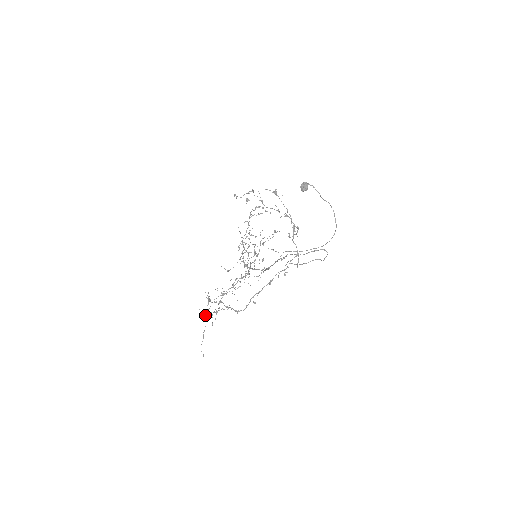
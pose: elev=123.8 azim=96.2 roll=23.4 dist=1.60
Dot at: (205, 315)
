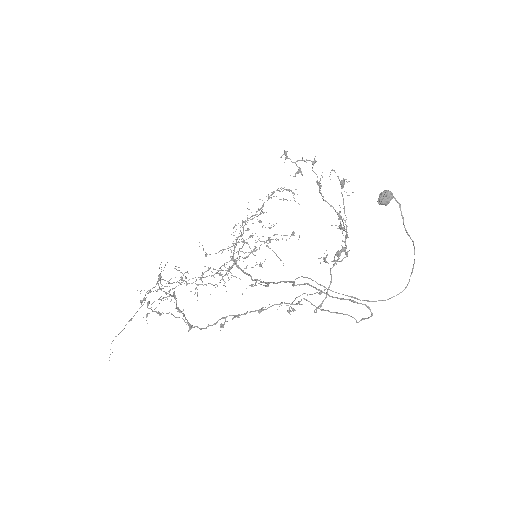
Dot at: occluded
